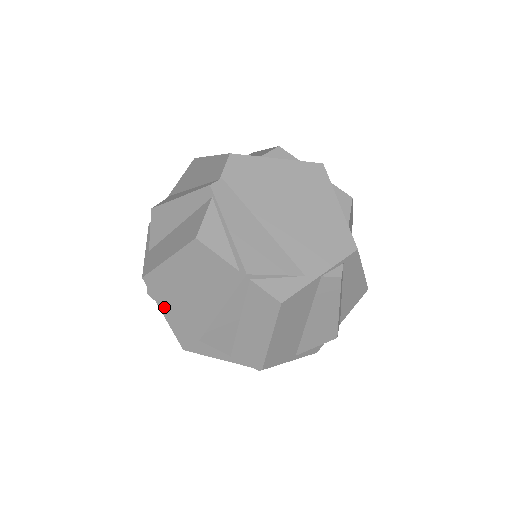
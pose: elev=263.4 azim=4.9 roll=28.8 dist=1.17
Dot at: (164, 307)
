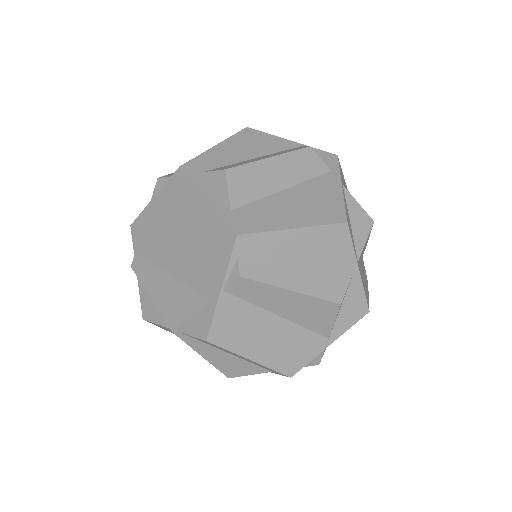
Dot at: occluded
